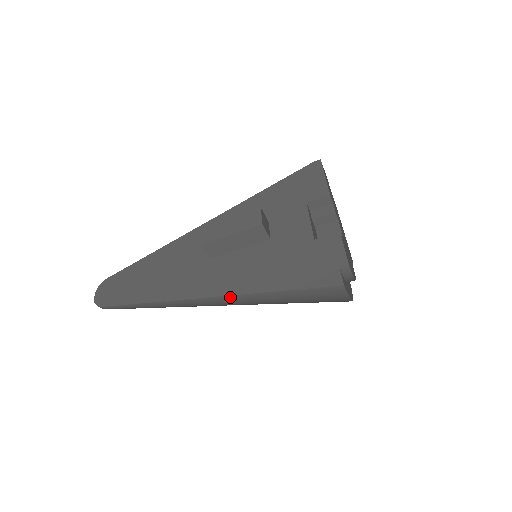
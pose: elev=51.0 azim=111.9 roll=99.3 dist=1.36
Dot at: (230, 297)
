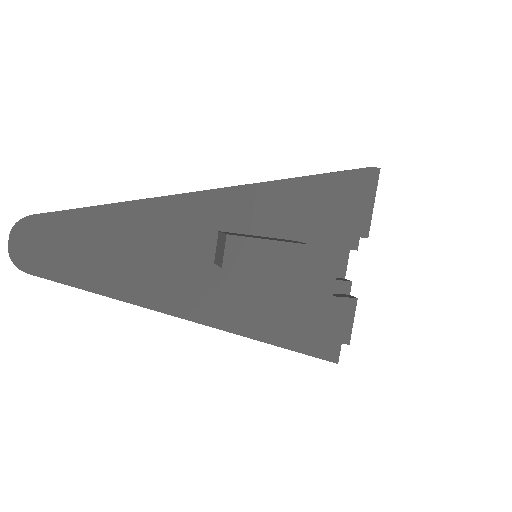
Dot at: (228, 331)
